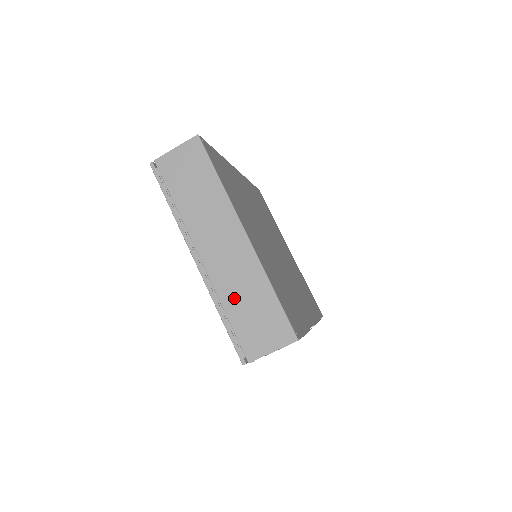
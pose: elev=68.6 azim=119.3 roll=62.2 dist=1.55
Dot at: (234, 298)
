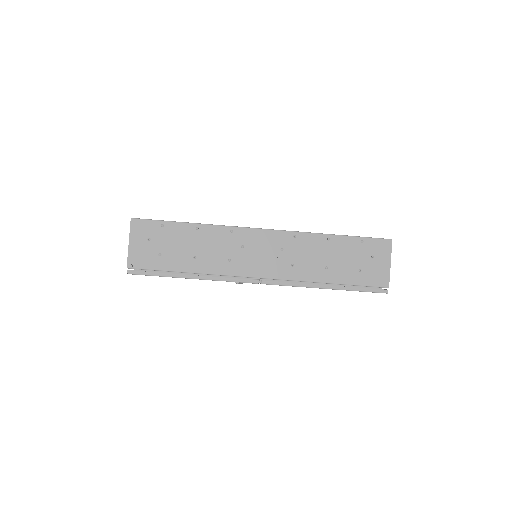
Dot at: occluded
